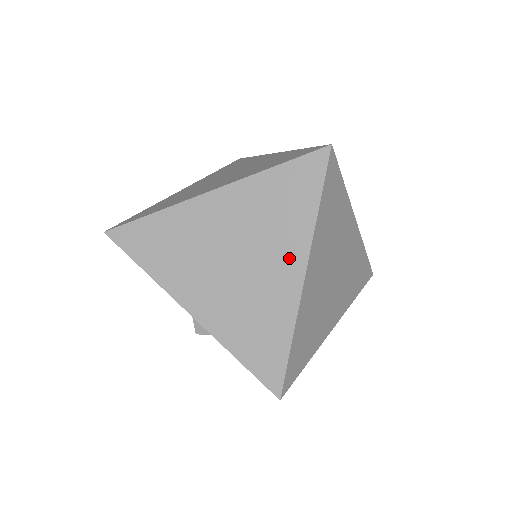
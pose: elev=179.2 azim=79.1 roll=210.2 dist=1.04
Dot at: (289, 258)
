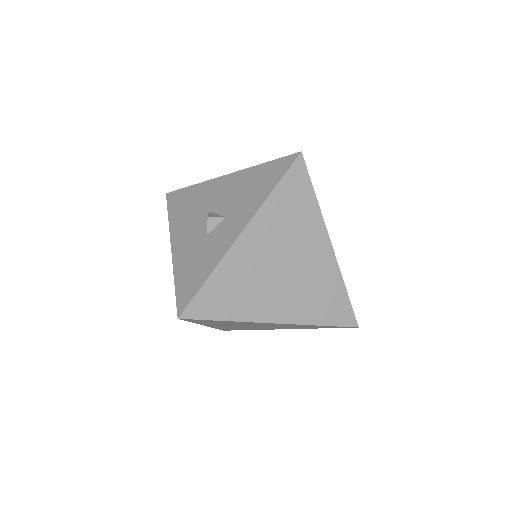
Dot at: occluded
